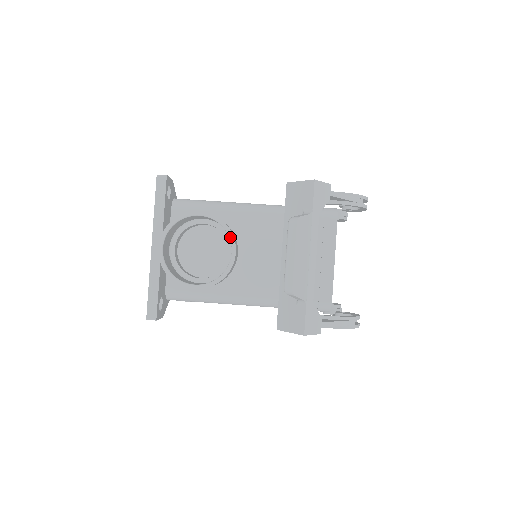
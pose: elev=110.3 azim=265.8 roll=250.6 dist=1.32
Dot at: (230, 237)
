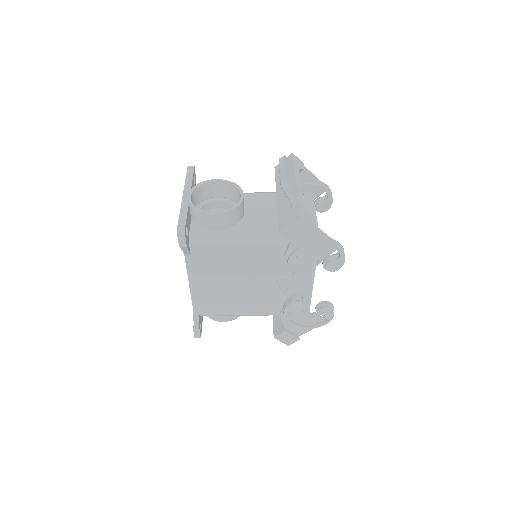
Dot at: (239, 189)
